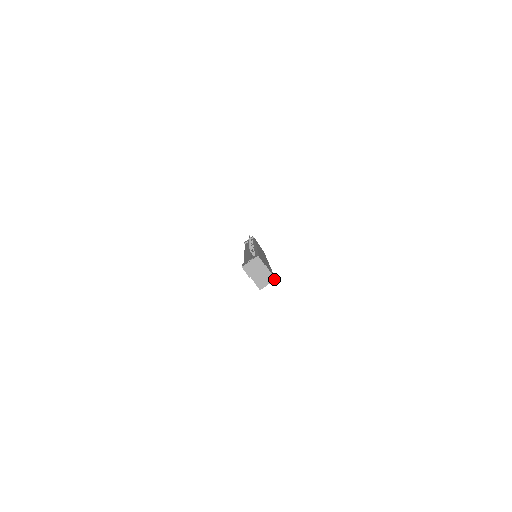
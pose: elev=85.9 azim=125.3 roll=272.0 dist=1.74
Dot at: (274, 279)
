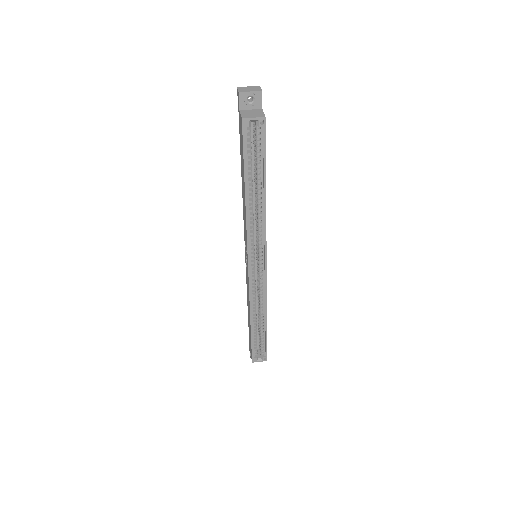
Dot at: (264, 116)
